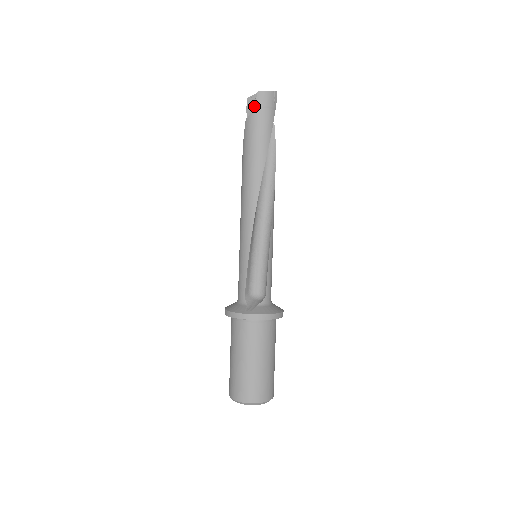
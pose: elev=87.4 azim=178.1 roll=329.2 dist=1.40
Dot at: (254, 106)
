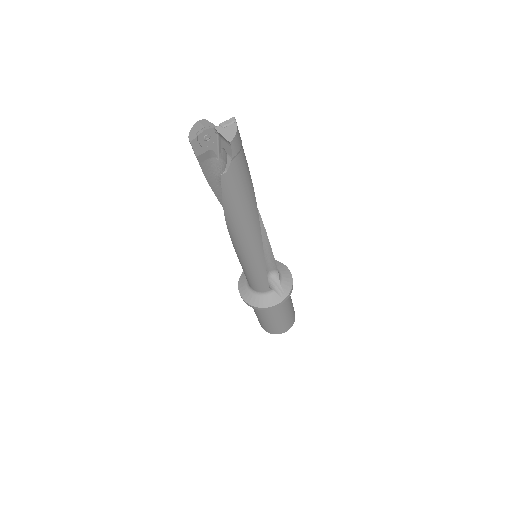
Dot at: (232, 159)
